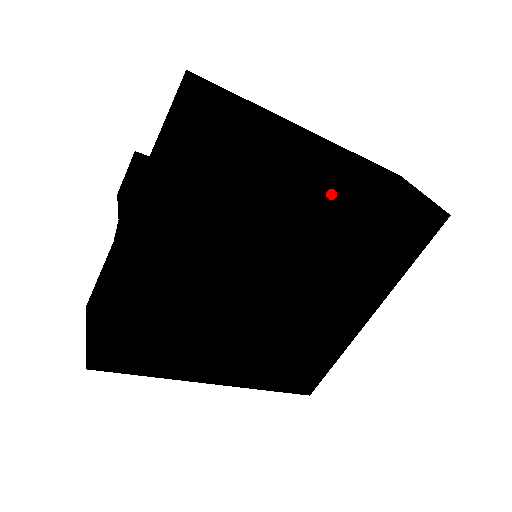
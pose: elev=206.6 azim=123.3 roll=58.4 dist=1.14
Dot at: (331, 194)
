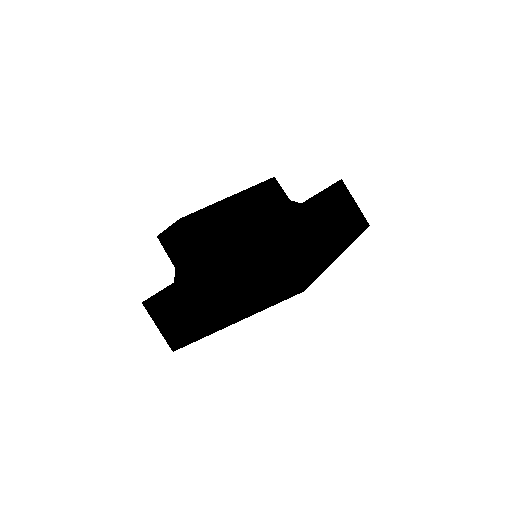
Dot at: occluded
